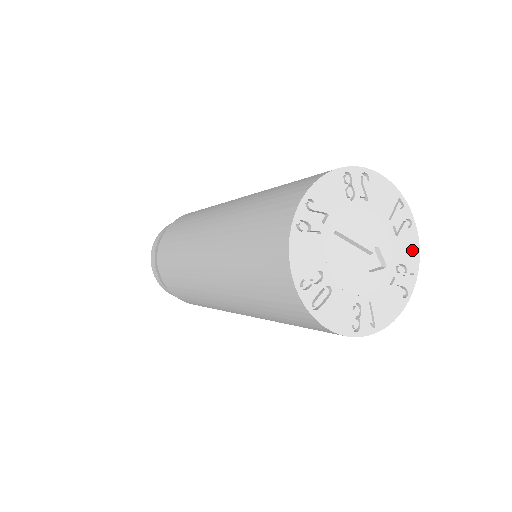
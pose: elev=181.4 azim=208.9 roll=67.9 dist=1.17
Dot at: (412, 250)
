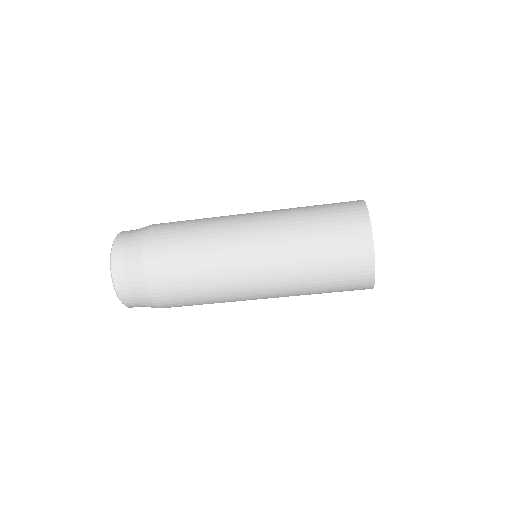
Dot at: occluded
